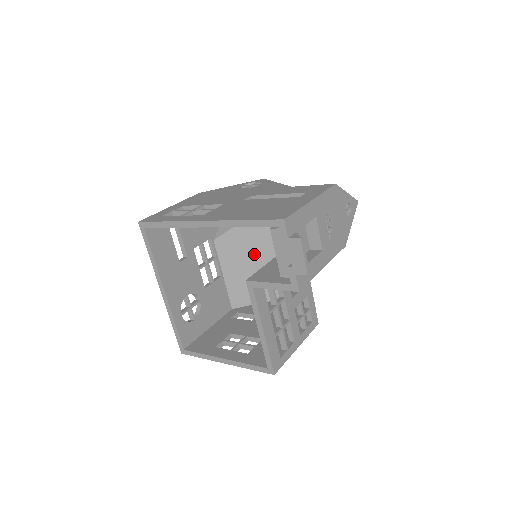
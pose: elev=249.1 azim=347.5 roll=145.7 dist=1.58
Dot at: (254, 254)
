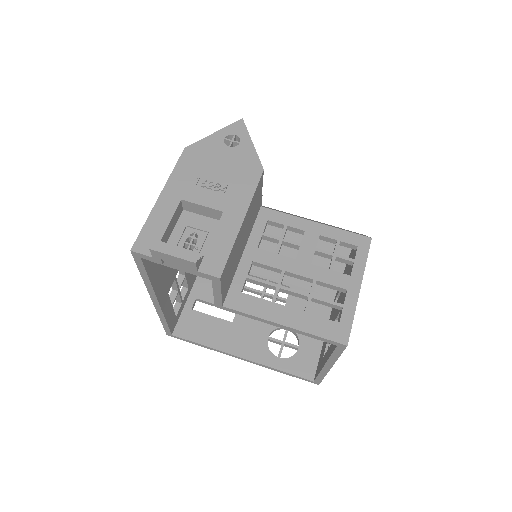
Dot at: occluded
